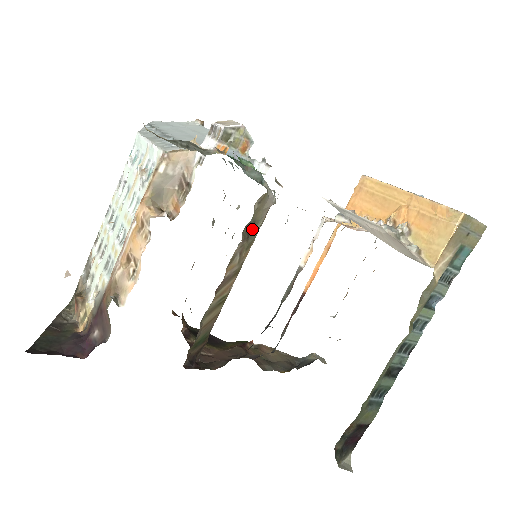
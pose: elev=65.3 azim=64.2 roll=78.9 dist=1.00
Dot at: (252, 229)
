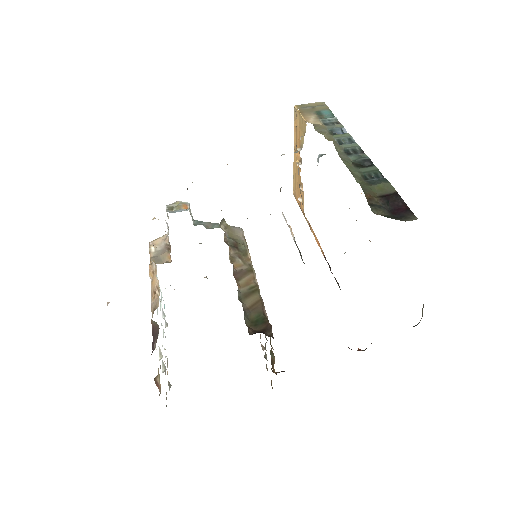
Dot at: (236, 244)
